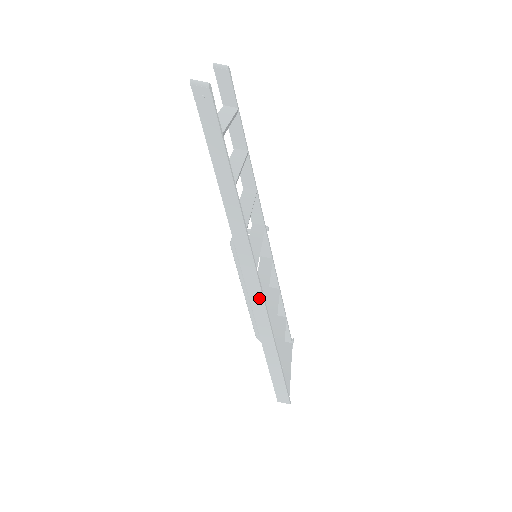
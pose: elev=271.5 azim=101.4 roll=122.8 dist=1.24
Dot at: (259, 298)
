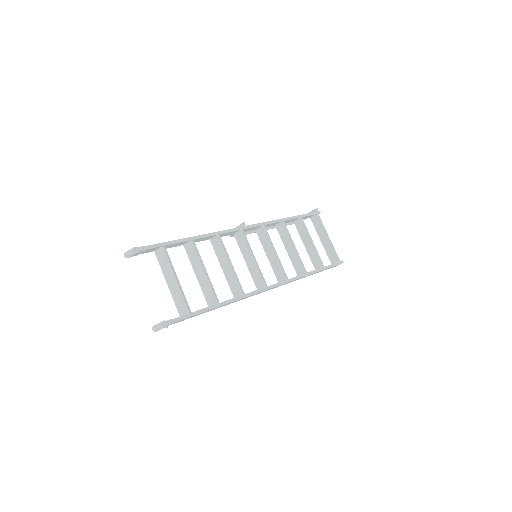
Dot at: occluded
